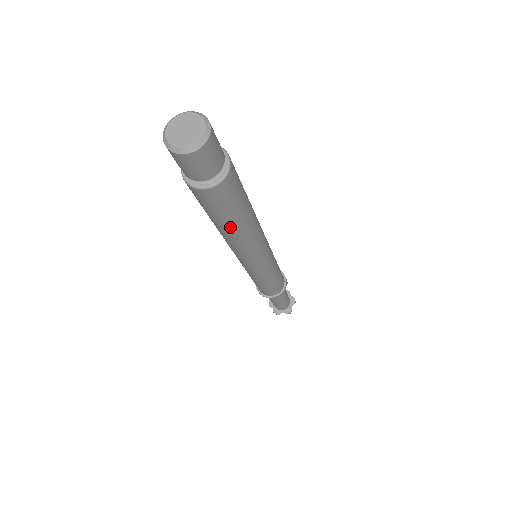
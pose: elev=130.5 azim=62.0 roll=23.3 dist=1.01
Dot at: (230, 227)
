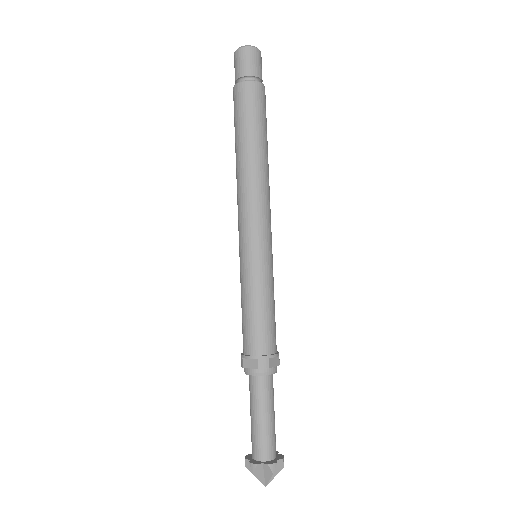
Dot at: (250, 142)
